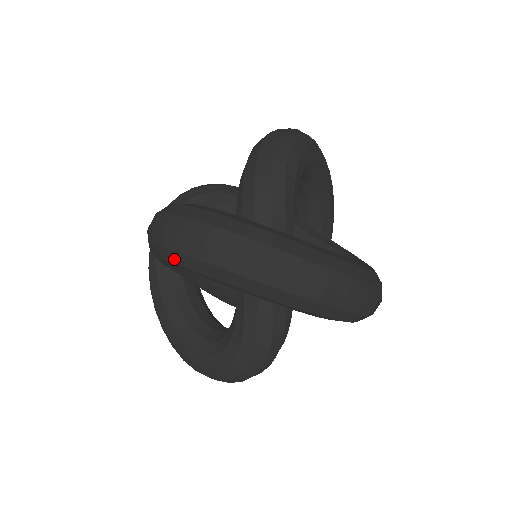
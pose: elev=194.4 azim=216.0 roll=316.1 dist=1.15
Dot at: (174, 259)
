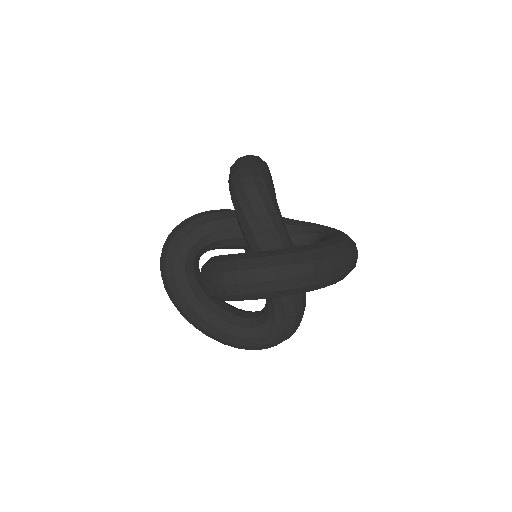
Dot at: (251, 298)
